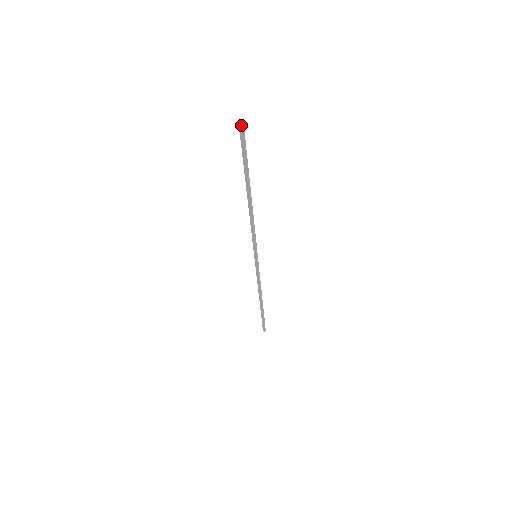
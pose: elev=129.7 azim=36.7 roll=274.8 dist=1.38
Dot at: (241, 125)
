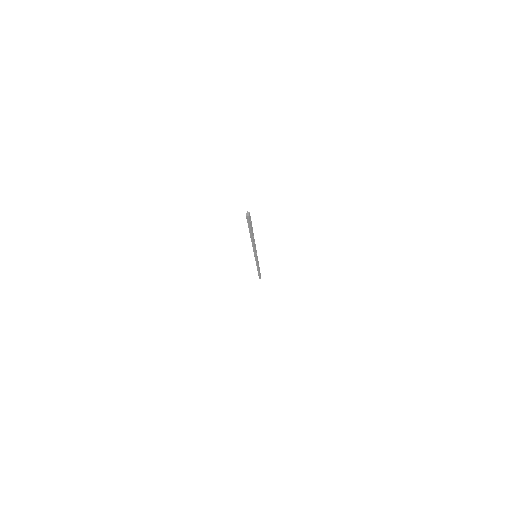
Dot at: (246, 216)
